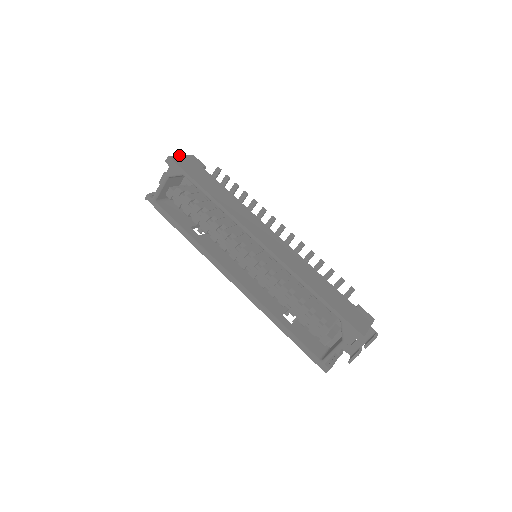
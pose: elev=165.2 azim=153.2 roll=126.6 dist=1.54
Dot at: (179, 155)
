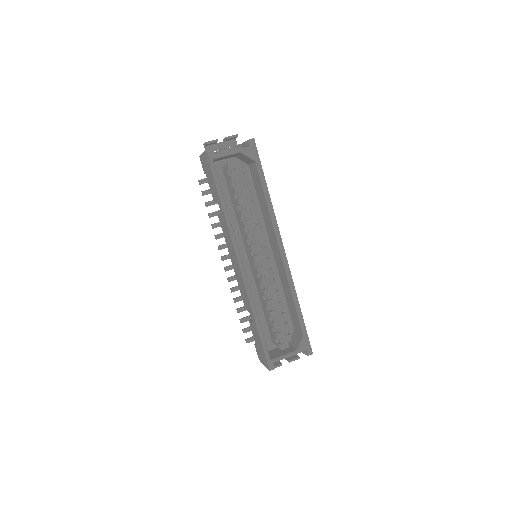
Dot at: occluded
